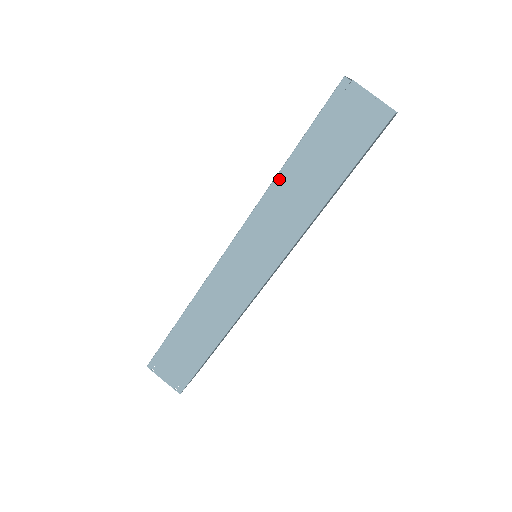
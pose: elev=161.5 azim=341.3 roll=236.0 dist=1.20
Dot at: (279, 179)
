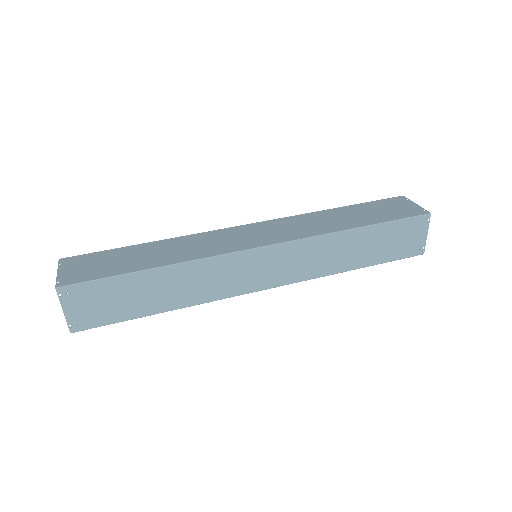
Dot at: (346, 233)
